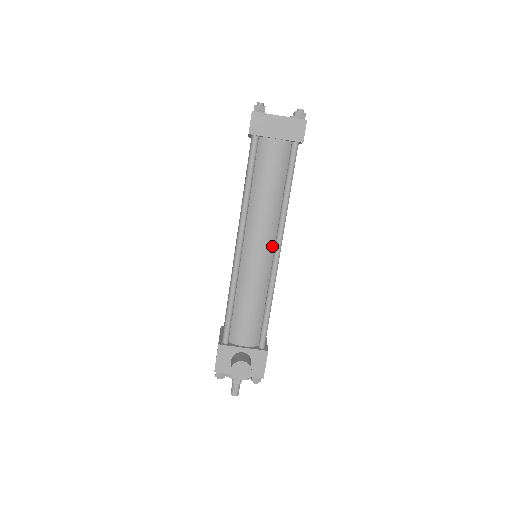
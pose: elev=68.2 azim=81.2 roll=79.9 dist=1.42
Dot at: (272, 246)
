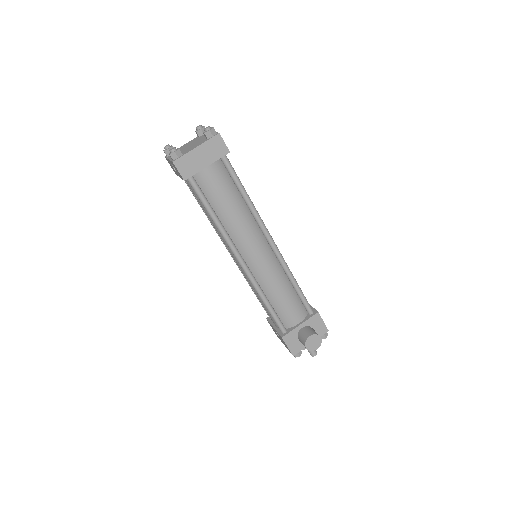
Dot at: (265, 242)
